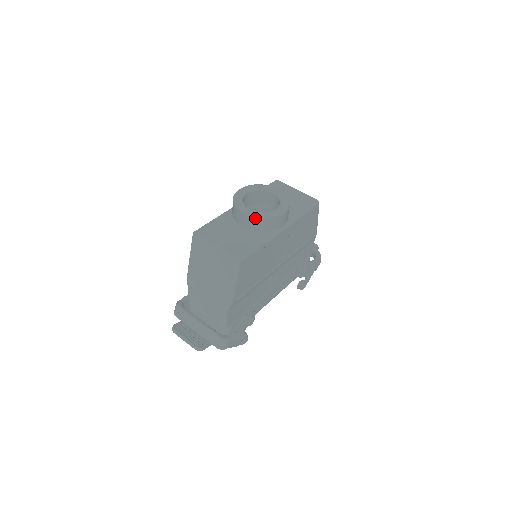
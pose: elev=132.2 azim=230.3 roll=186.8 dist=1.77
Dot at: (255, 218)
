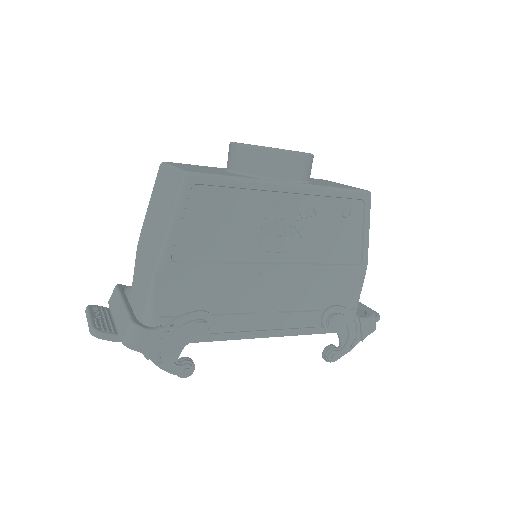
Dot at: (245, 147)
